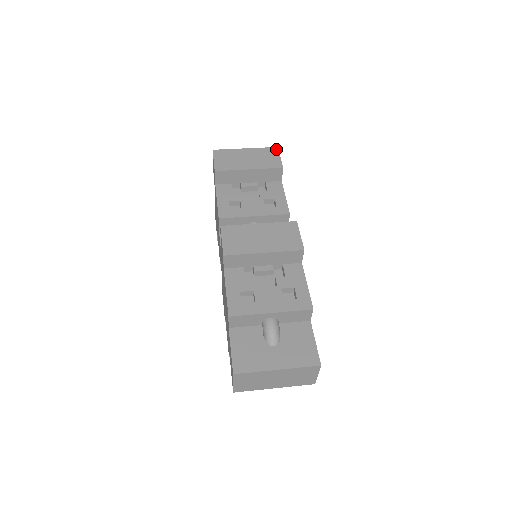
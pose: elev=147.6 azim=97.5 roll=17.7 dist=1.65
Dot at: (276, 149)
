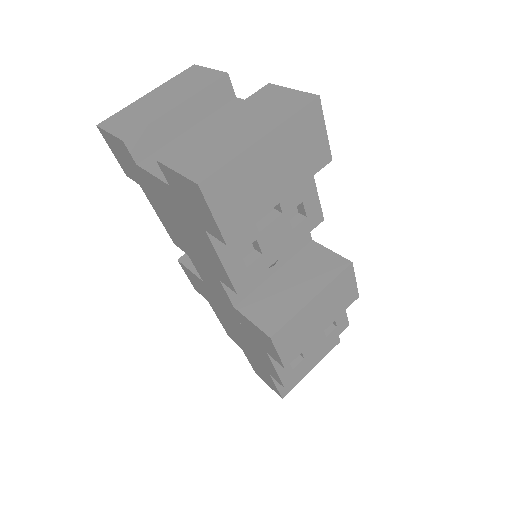
Dot at: (318, 107)
